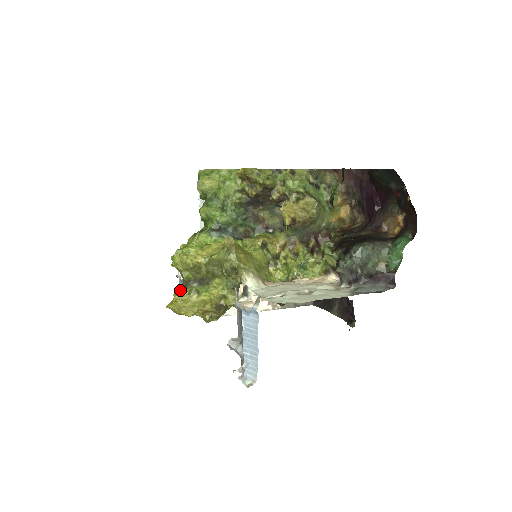
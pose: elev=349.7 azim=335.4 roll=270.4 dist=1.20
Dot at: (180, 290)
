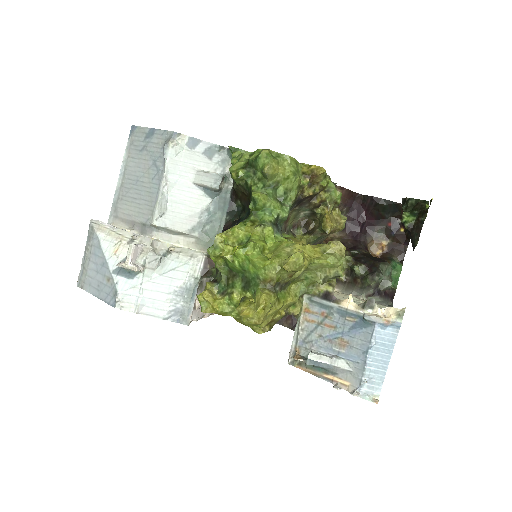
Dot at: (270, 295)
